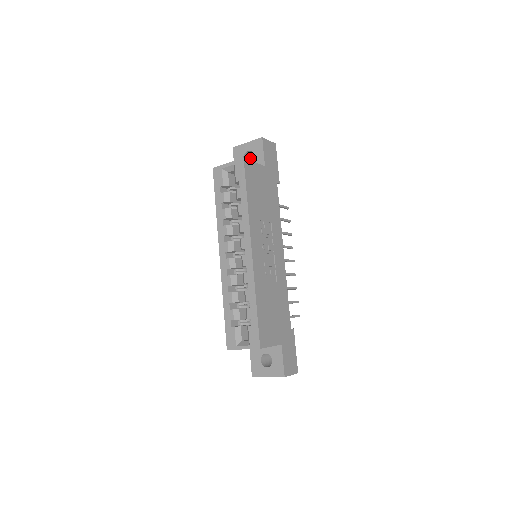
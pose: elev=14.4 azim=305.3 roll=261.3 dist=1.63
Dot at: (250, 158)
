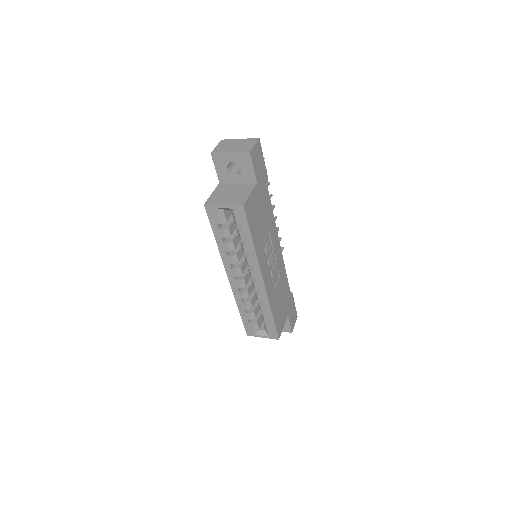
Dot at: occluded
